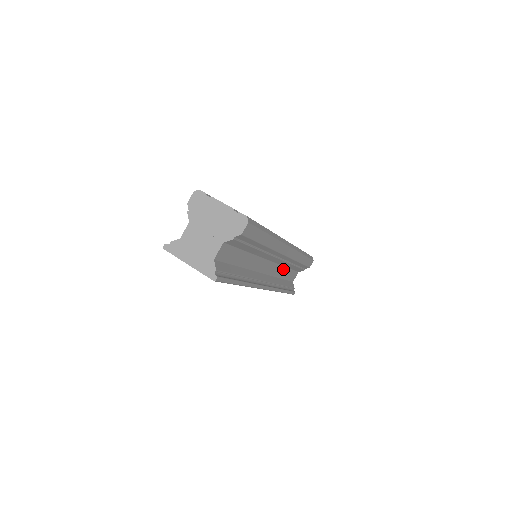
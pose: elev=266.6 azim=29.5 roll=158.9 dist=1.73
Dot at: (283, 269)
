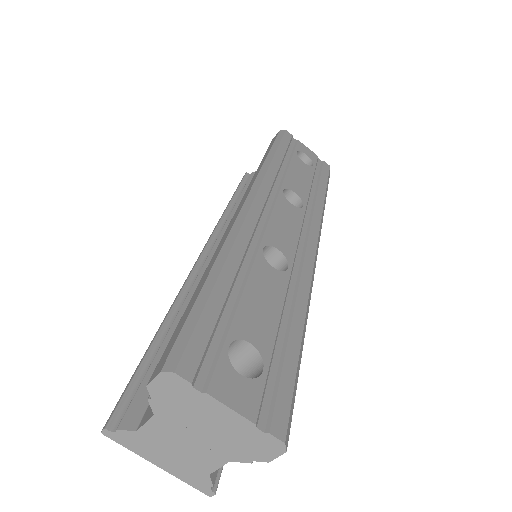
Dot at: occluded
